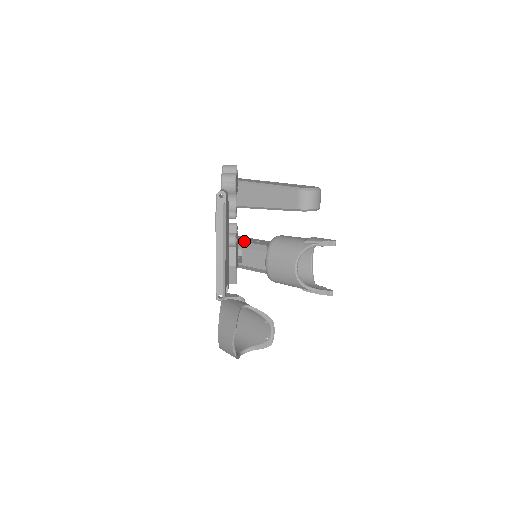
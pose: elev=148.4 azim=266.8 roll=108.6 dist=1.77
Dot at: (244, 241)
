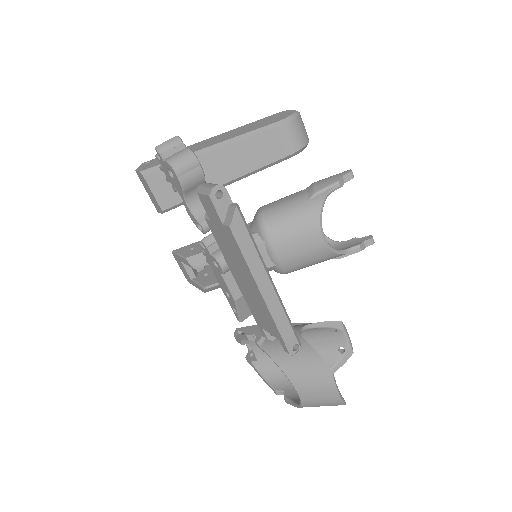
Dot at: occluded
